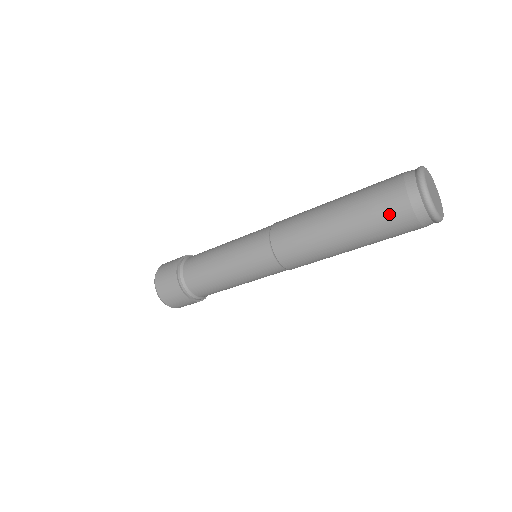
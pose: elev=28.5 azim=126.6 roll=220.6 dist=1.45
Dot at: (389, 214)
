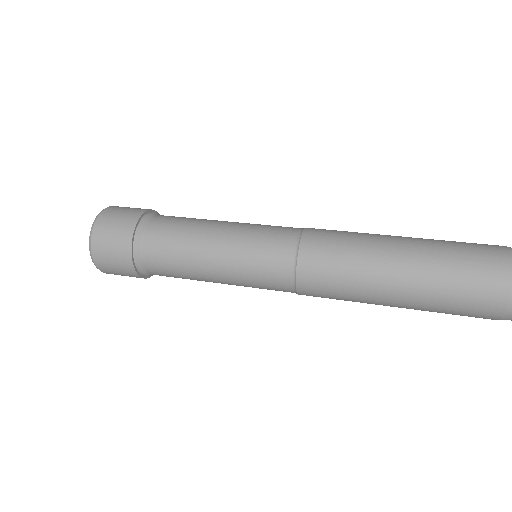
Dot at: (477, 291)
